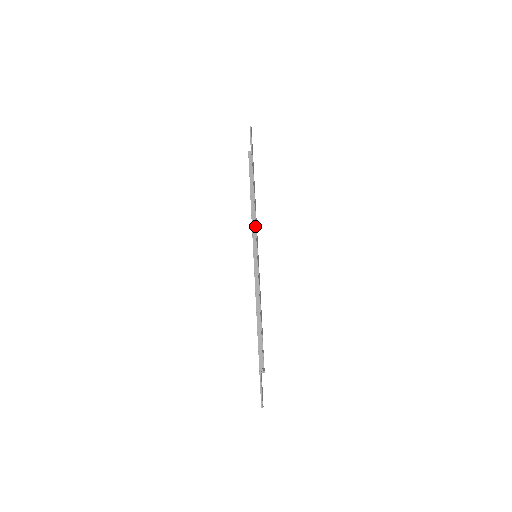
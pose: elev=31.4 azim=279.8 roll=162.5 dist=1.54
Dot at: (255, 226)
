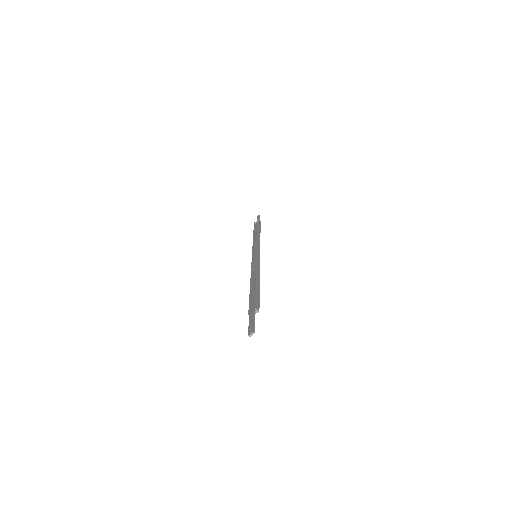
Dot at: occluded
